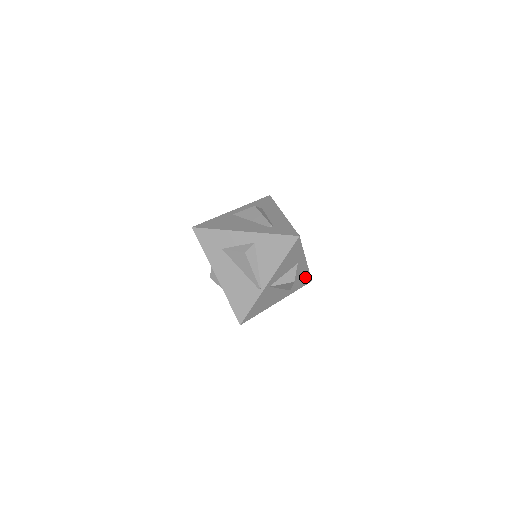
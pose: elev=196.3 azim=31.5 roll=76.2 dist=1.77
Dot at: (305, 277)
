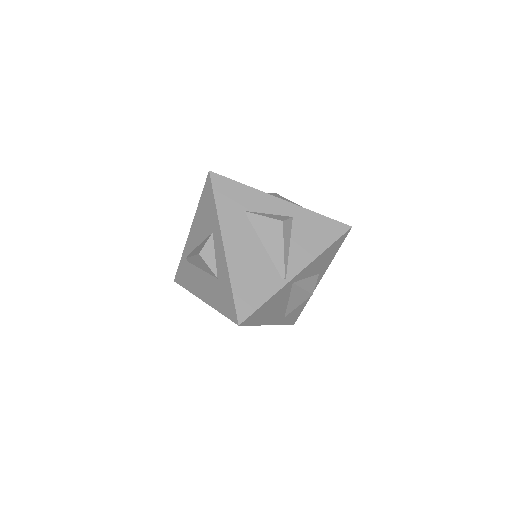
Dot at: (299, 310)
